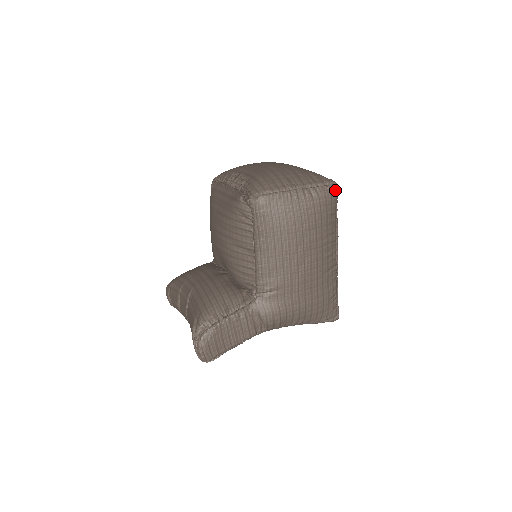
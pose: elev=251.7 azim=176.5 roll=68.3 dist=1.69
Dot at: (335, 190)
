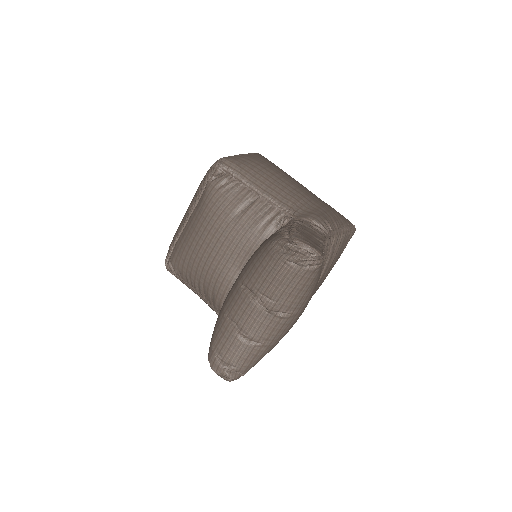
Dot at: occluded
